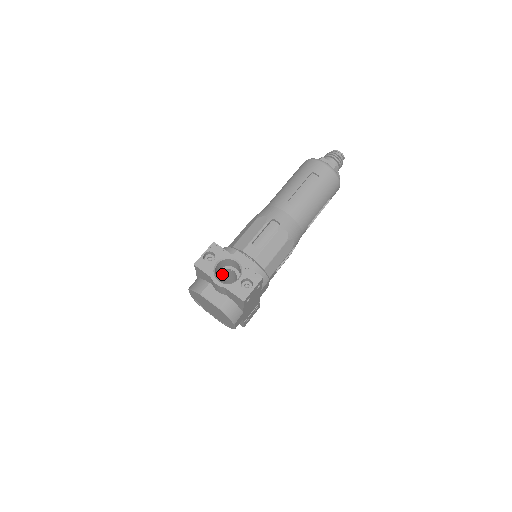
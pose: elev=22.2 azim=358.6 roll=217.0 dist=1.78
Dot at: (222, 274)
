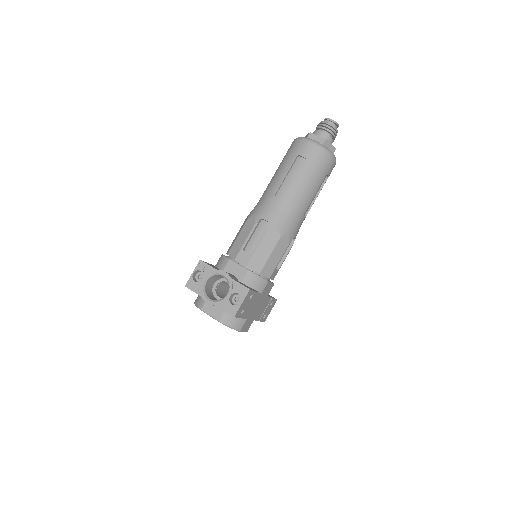
Dot at: (219, 285)
